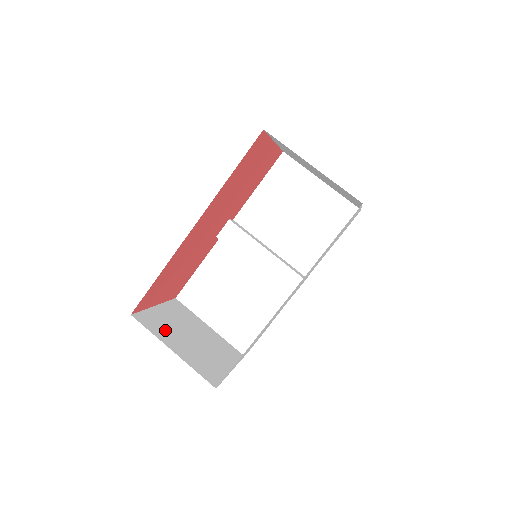
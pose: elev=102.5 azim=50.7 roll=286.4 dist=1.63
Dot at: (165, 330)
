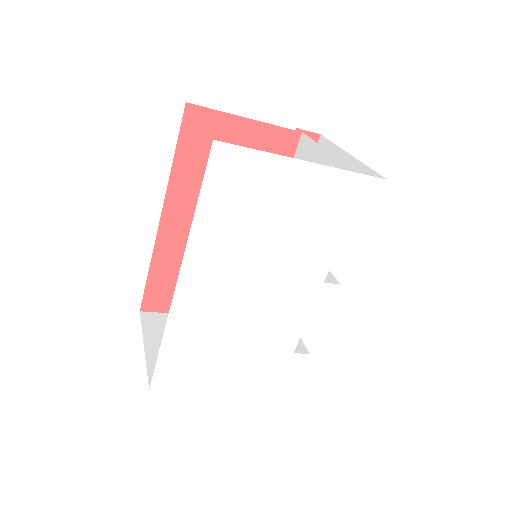
Dot at: occluded
